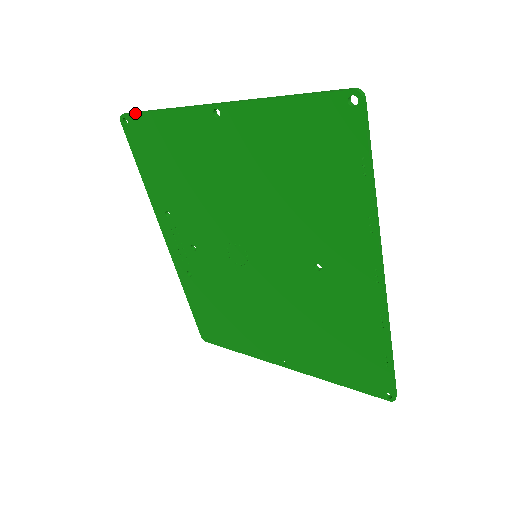
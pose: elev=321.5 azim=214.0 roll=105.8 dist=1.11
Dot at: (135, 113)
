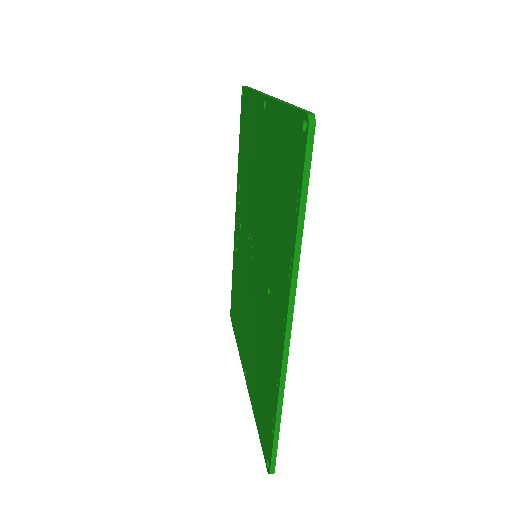
Dot at: (246, 87)
